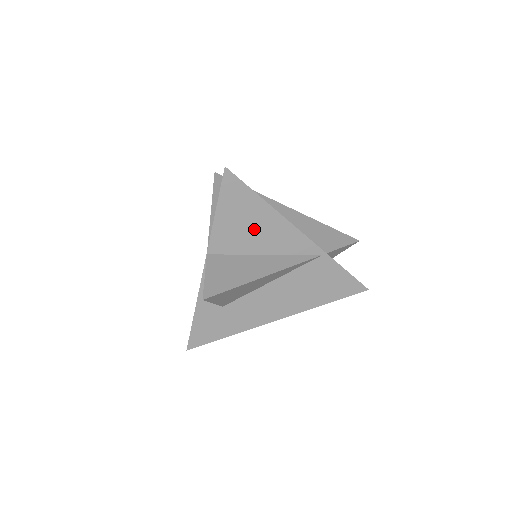
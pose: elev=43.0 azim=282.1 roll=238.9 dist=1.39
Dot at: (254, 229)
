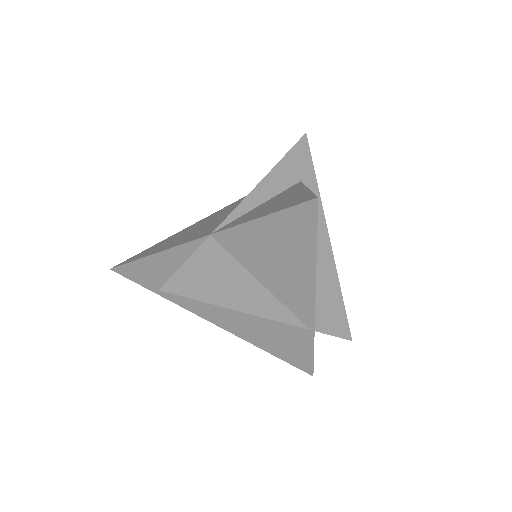
Dot at: (278, 262)
